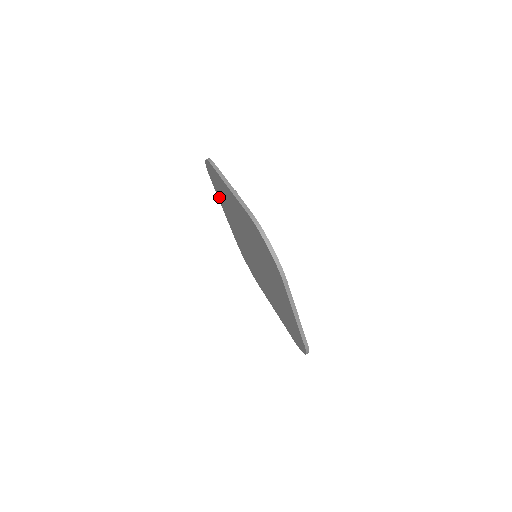
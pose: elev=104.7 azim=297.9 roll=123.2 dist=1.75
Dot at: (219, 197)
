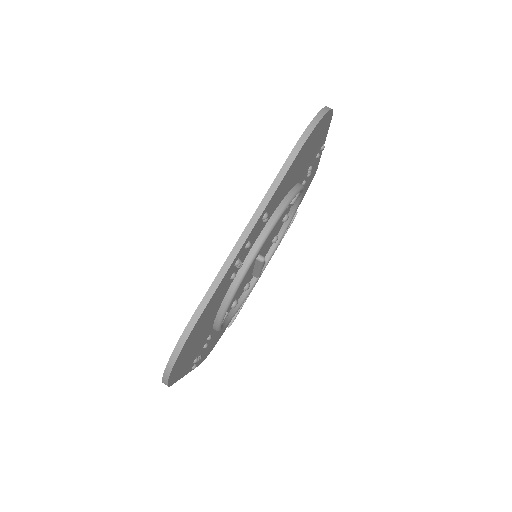
Dot at: occluded
